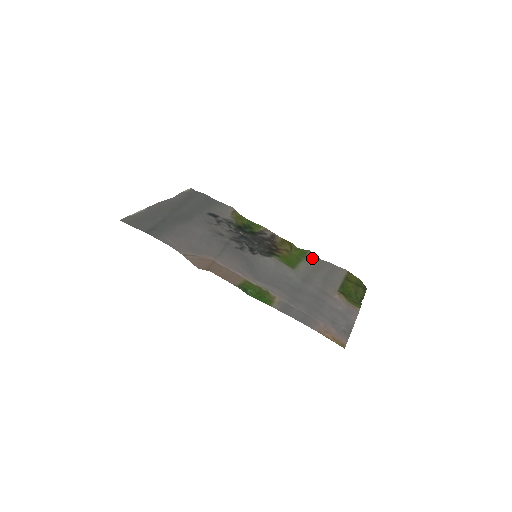
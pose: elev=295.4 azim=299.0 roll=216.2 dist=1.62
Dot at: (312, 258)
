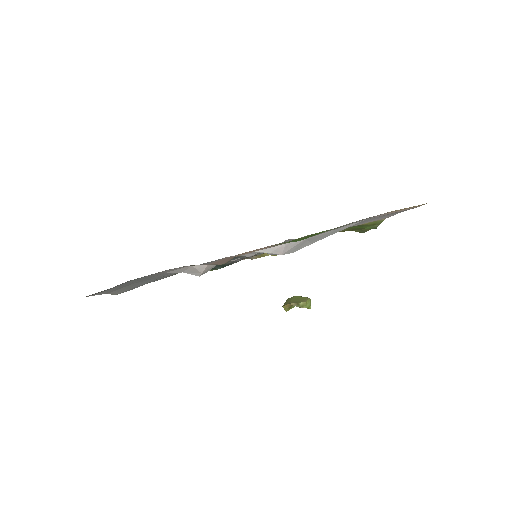
Dot at: occluded
